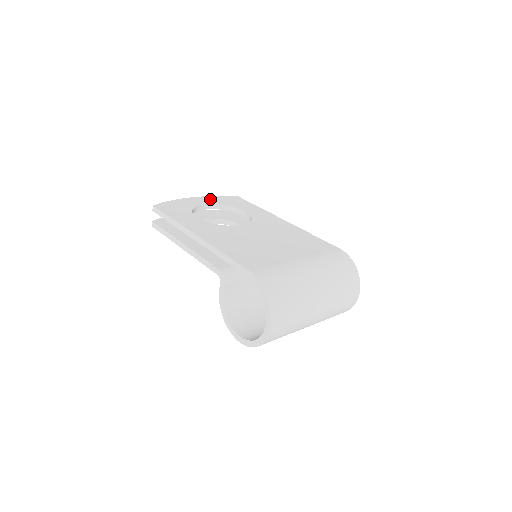
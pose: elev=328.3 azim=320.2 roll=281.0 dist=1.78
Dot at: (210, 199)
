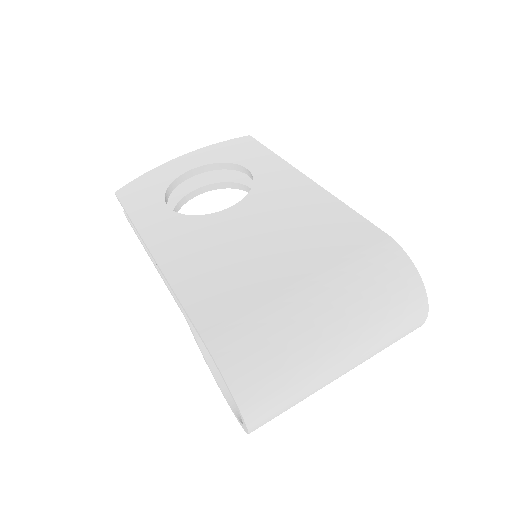
Dot at: (203, 154)
